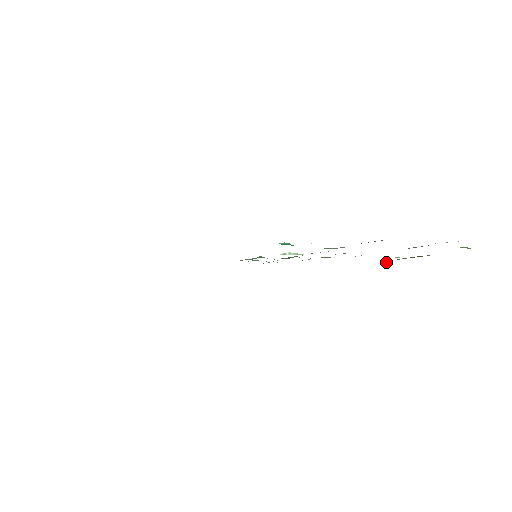
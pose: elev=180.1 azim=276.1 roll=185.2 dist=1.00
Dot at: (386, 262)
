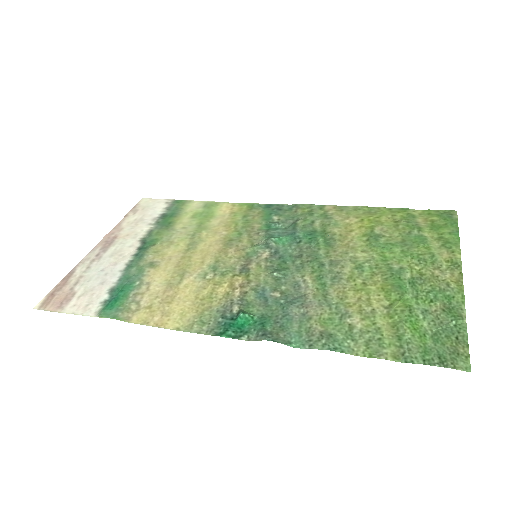
Dot at: (443, 210)
